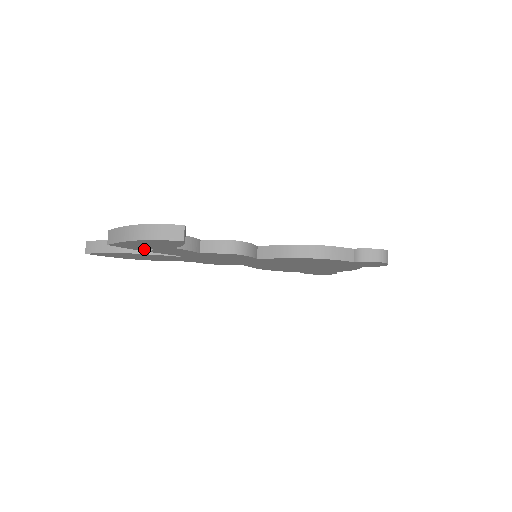
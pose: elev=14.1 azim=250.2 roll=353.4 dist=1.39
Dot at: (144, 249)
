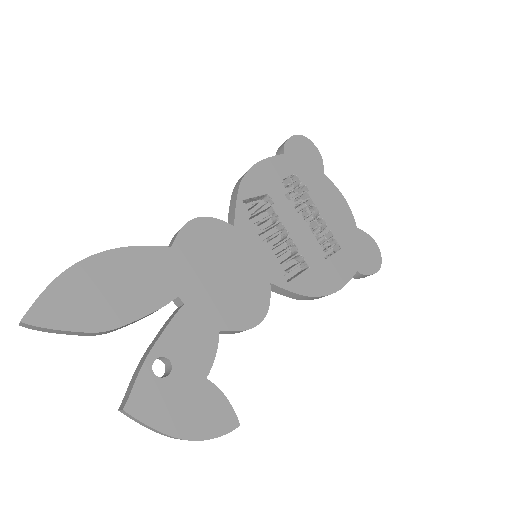
Dot at: occluded
